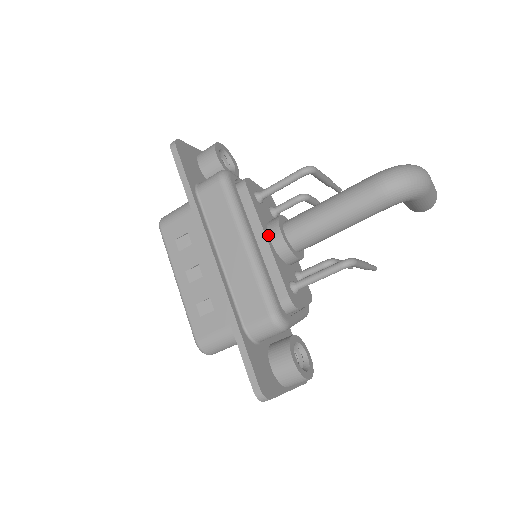
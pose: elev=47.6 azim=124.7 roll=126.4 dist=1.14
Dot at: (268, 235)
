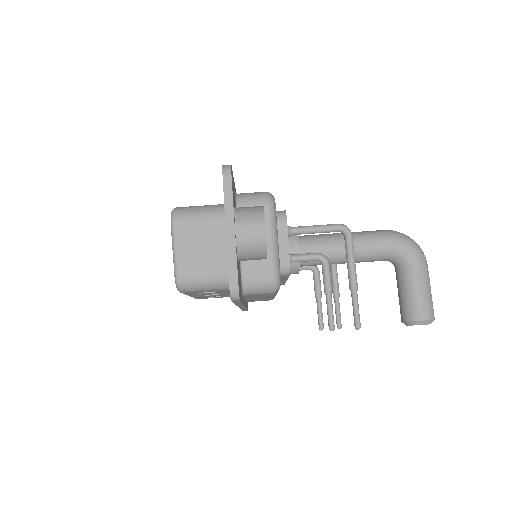
Dot at: occluded
